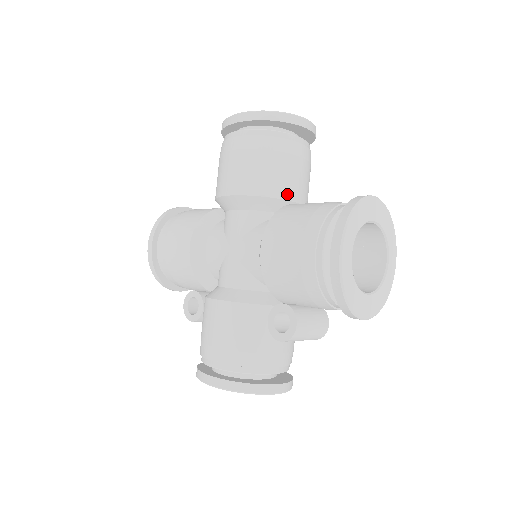
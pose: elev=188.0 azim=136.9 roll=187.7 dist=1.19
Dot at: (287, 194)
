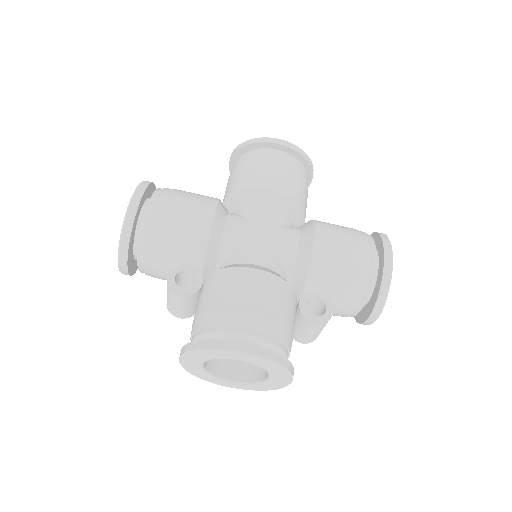
Dot at: (305, 215)
